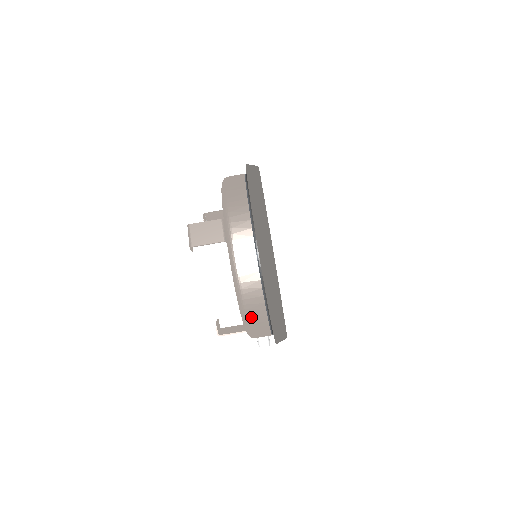
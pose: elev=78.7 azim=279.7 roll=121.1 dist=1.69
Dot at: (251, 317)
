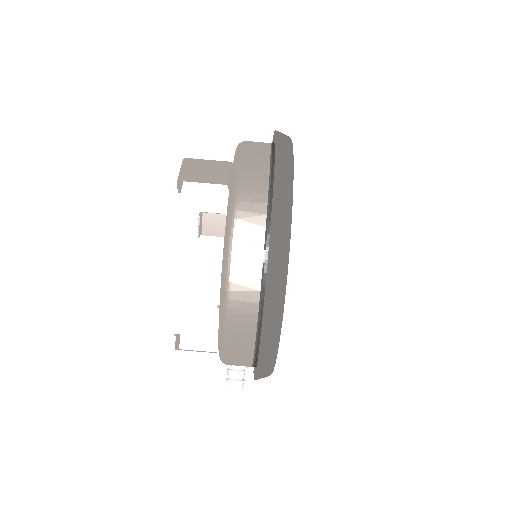
Dot at: (235, 299)
